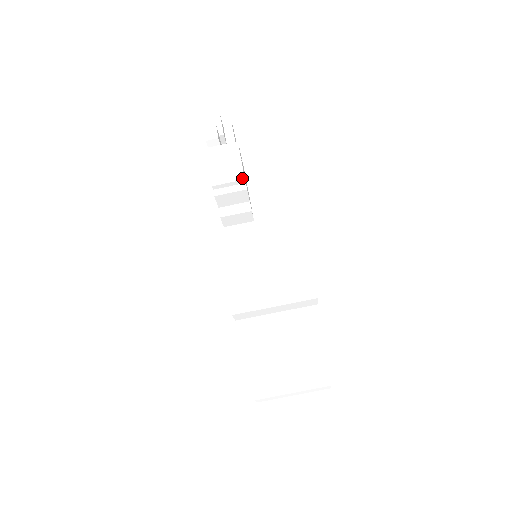
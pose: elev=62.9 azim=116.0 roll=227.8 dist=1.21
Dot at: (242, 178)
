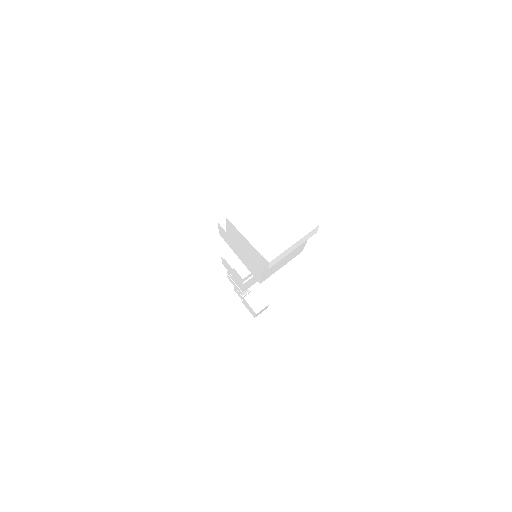
Dot at: occluded
